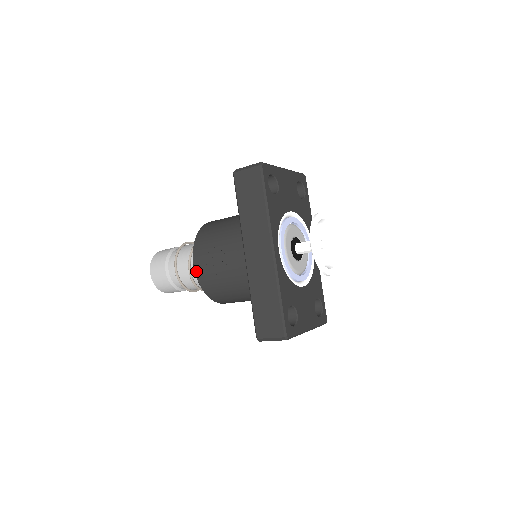
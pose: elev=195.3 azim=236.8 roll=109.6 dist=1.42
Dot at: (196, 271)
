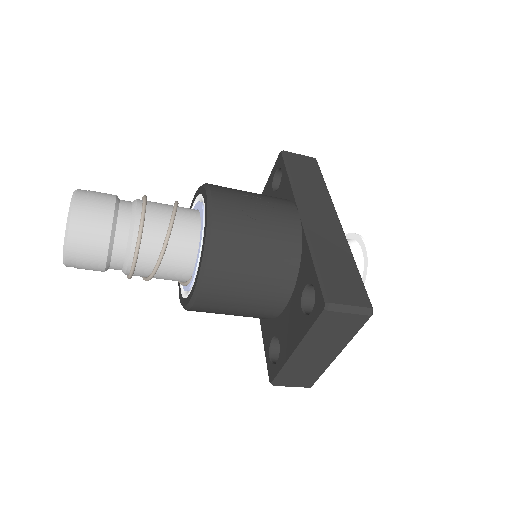
Dot at: (215, 206)
